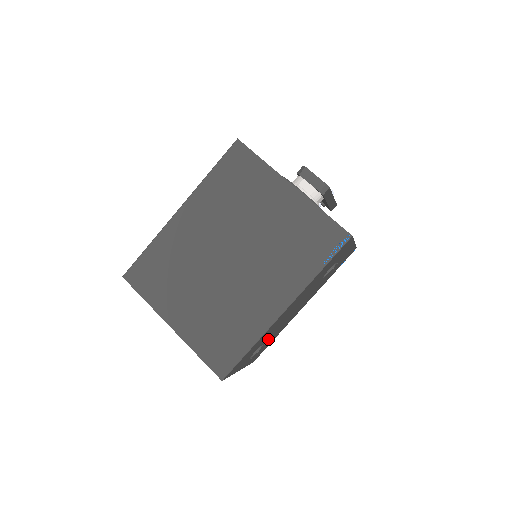
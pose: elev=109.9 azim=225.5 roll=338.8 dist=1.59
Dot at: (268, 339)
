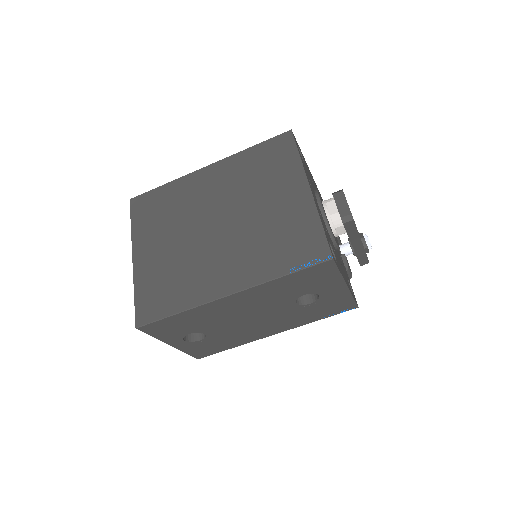
Dot at: (213, 333)
